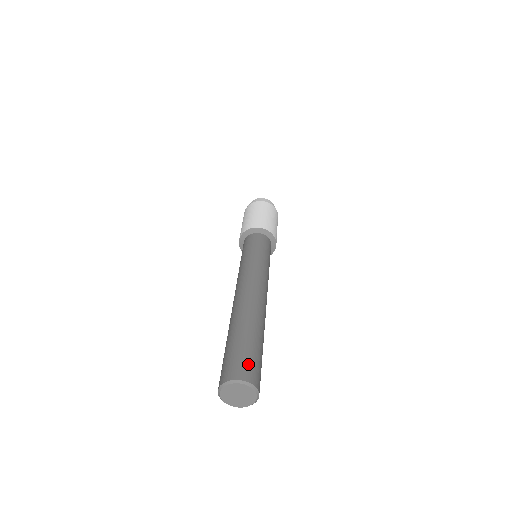
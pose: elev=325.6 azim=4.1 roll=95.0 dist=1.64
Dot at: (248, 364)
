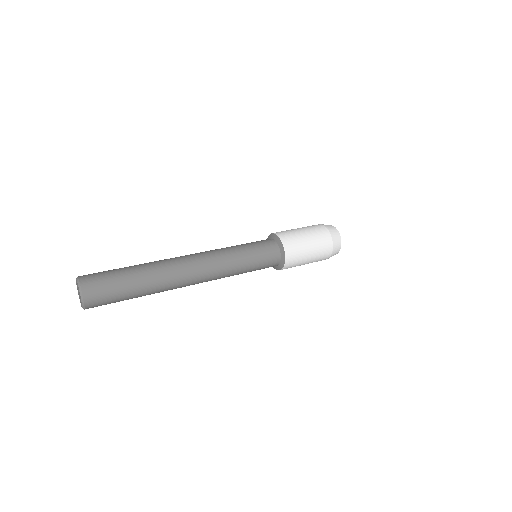
Dot at: (101, 288)
